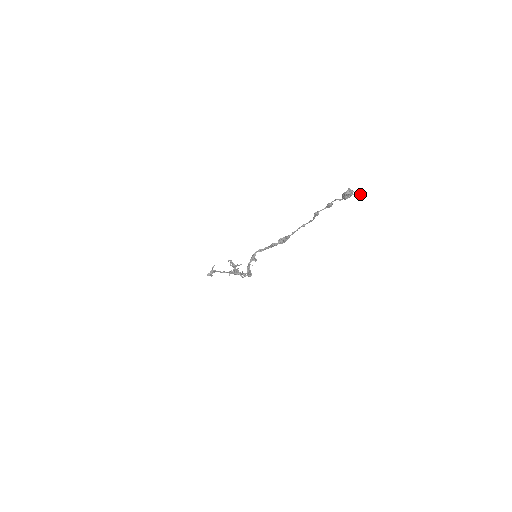
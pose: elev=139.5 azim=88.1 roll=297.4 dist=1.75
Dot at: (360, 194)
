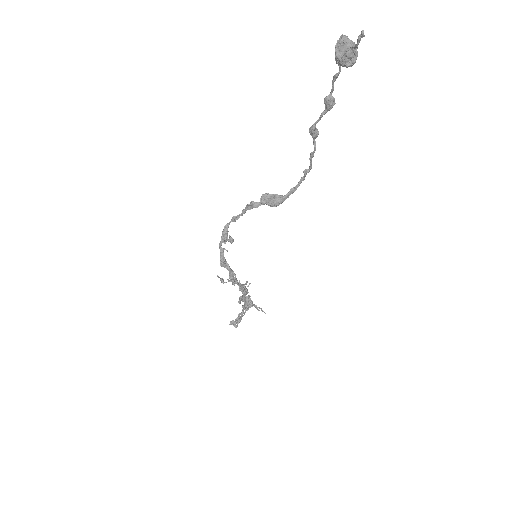
Dot at: occluded
